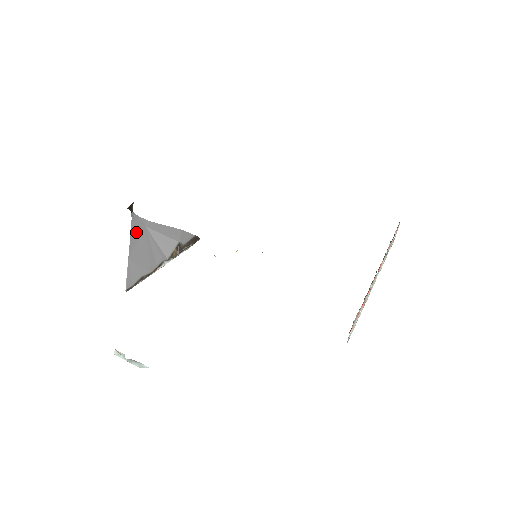
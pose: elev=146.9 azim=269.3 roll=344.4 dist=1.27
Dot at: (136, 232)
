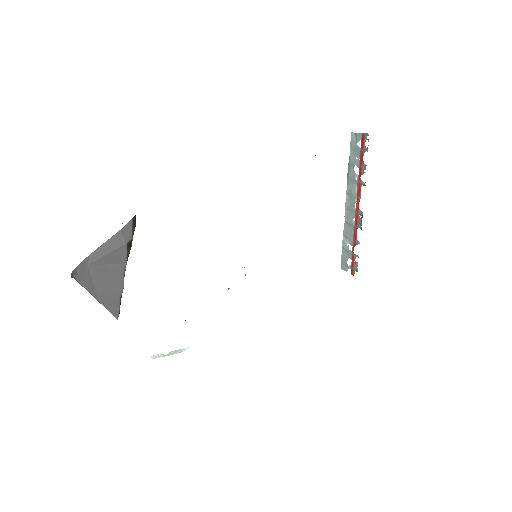
Dot at: (86, 280)
